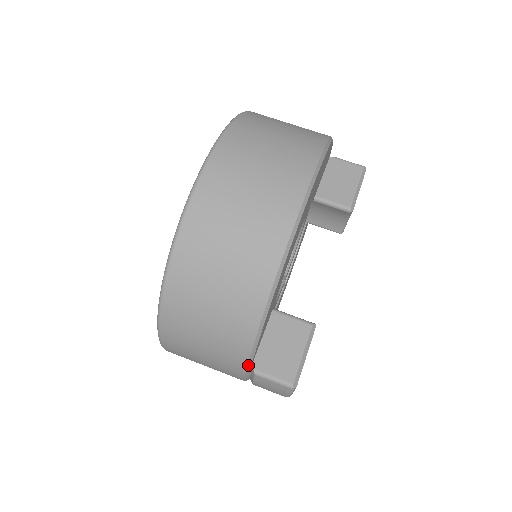
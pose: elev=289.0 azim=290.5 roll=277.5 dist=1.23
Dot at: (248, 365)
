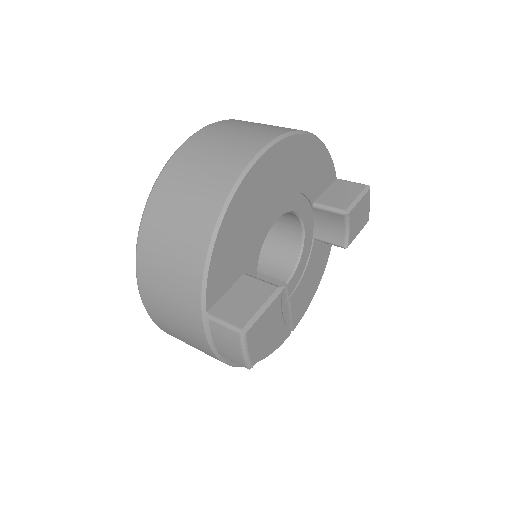
Dot at: (202, 305)
